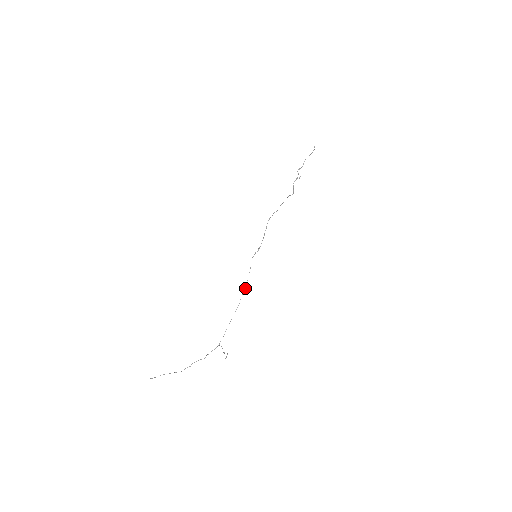
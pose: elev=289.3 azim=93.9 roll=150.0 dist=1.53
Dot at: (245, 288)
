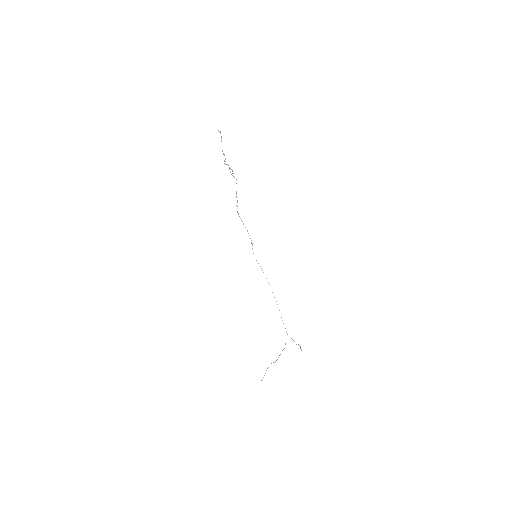
Dot at: occluded
